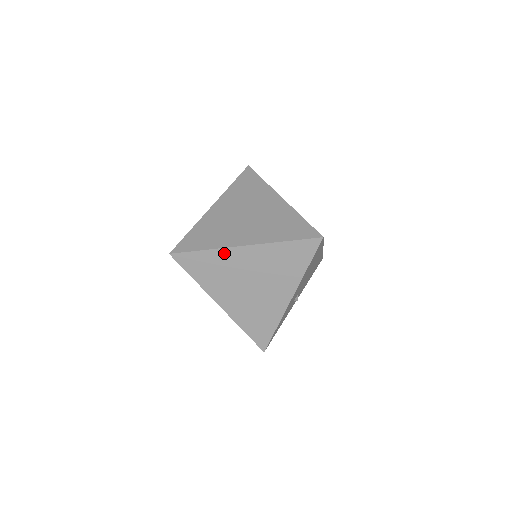
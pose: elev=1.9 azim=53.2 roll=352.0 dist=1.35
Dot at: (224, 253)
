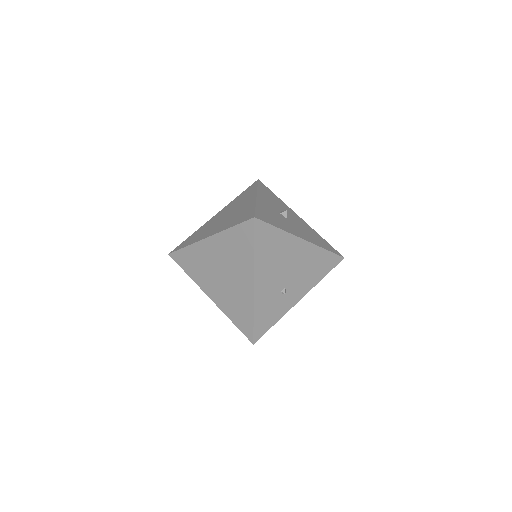
Dot at: (197, 247)
